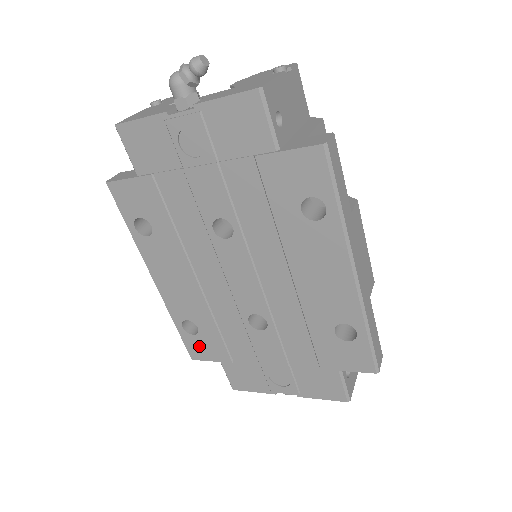
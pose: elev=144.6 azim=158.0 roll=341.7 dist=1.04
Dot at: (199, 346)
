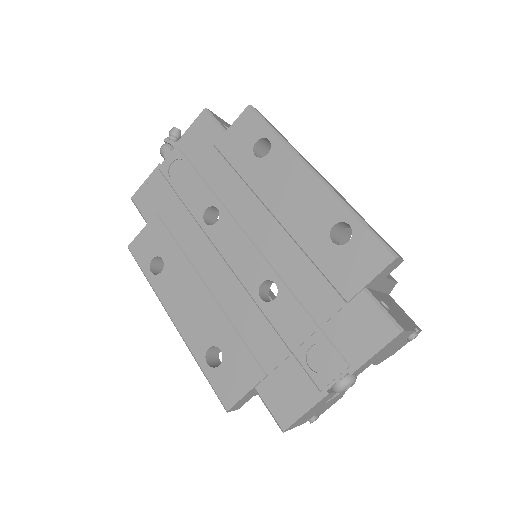
Dot at: (228, 379)
